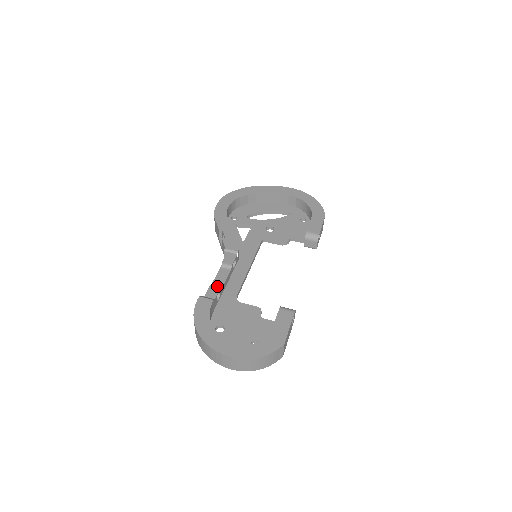
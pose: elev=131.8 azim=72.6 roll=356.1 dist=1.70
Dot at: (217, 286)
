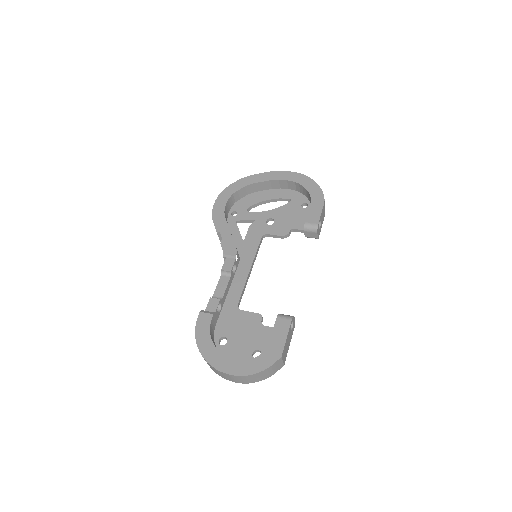
Dot at: (218, 296)
